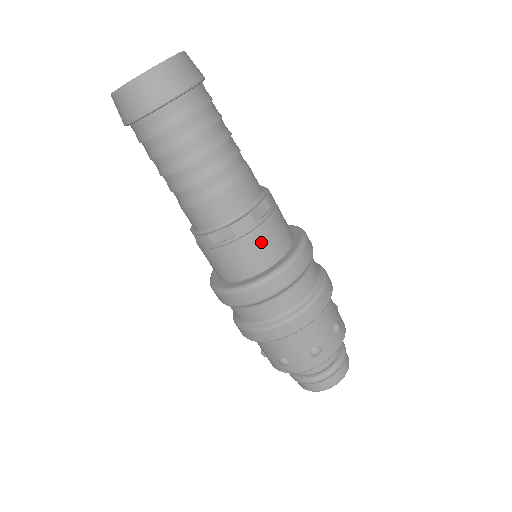
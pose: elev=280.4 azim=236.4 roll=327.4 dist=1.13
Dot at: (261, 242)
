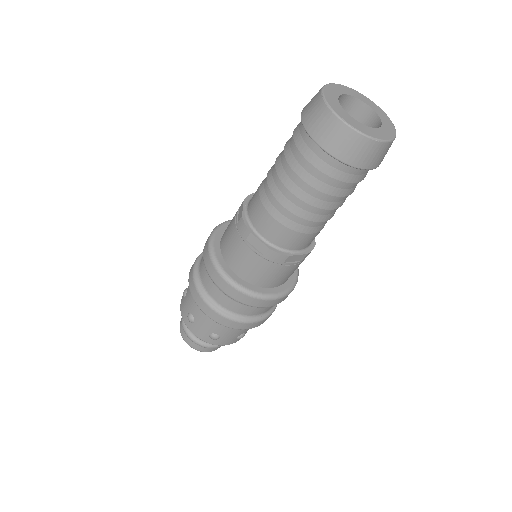
Dot at: (271, 272)
